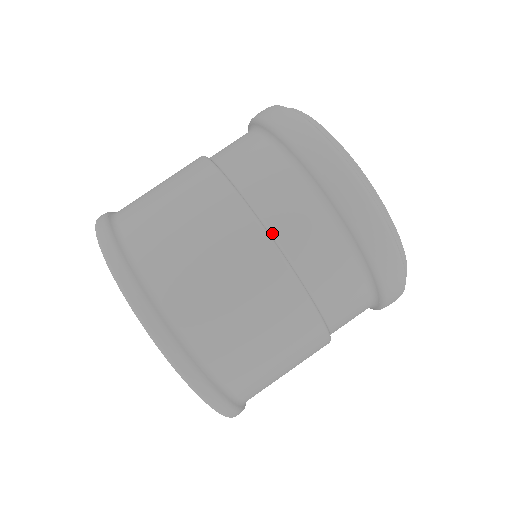
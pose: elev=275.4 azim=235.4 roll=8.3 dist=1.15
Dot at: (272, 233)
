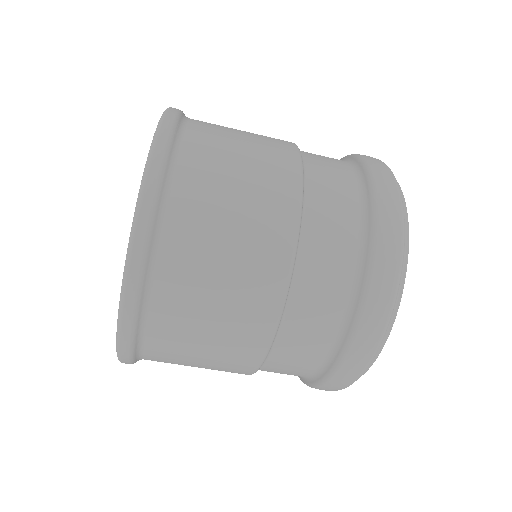
Dot at: (289, 301)
